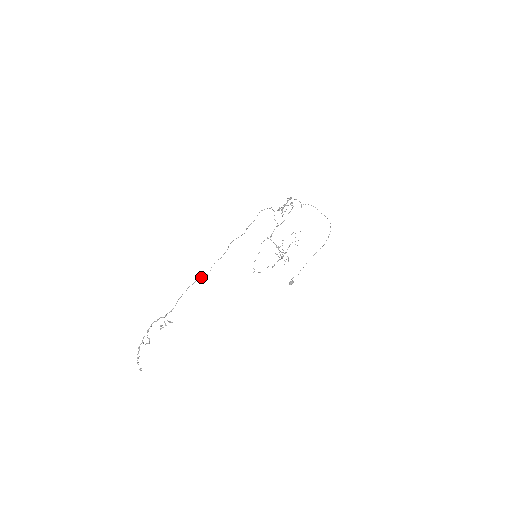
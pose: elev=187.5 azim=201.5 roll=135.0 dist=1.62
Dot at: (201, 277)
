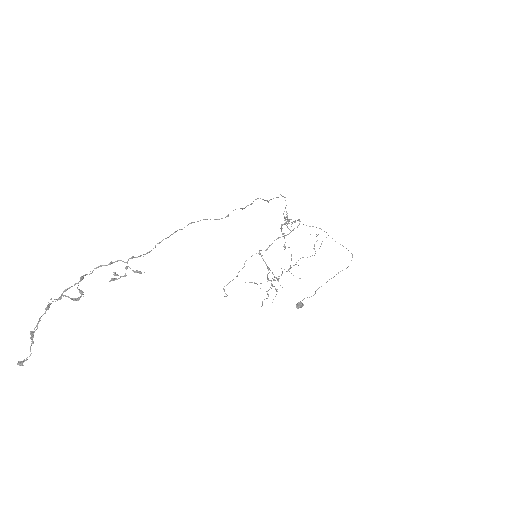
Dot at: occluded
